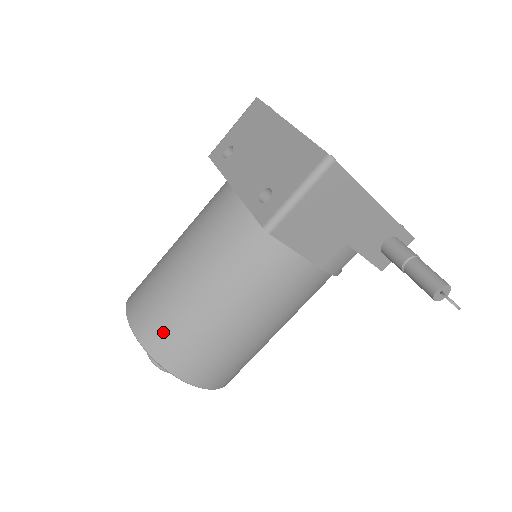
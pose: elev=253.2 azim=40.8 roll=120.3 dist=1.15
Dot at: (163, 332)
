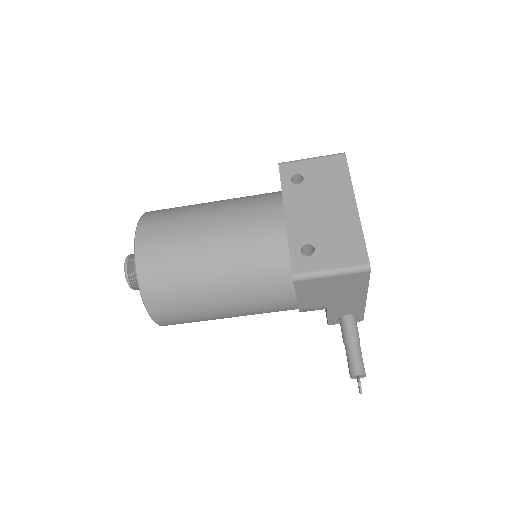
Dot at: (161, 276)
